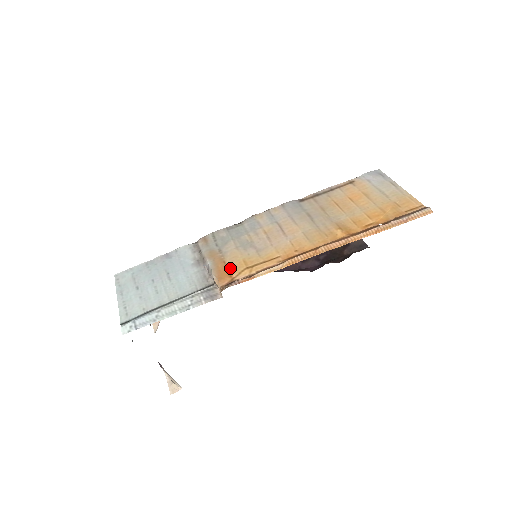
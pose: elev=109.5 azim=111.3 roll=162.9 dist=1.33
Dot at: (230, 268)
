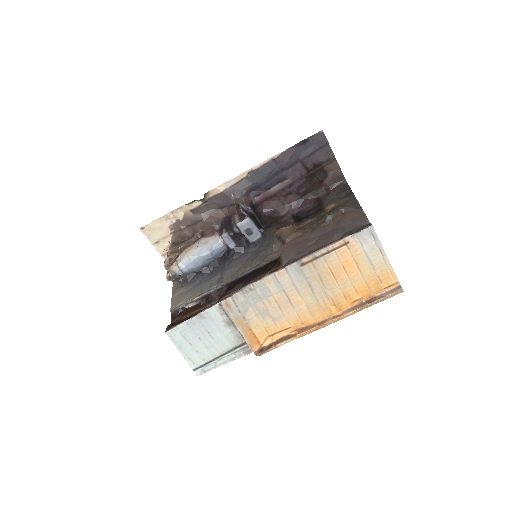
Dot at: (257, 336)
